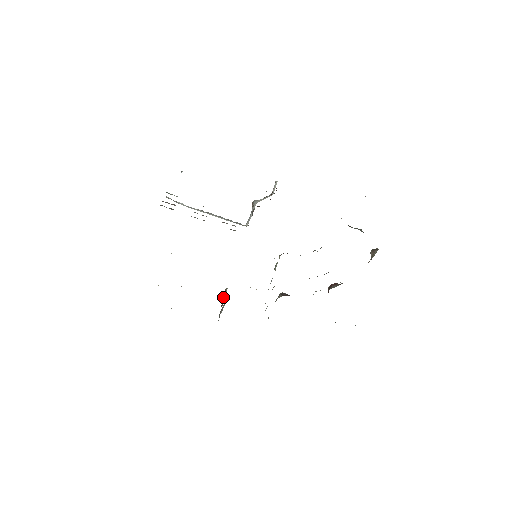
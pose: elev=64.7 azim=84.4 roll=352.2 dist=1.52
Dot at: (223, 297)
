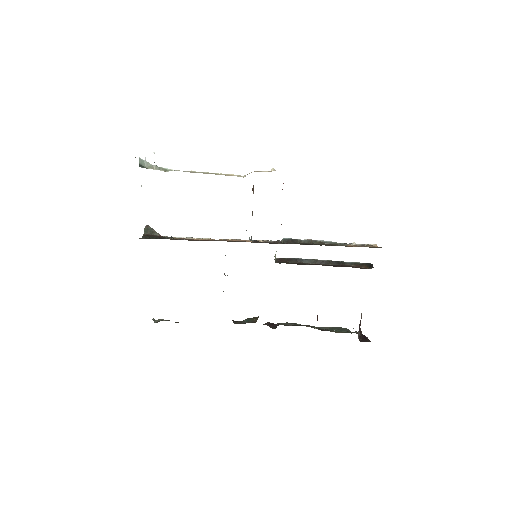
Dot at: occluded
